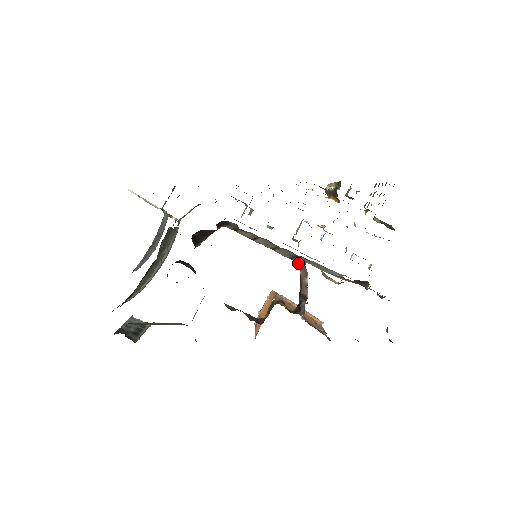
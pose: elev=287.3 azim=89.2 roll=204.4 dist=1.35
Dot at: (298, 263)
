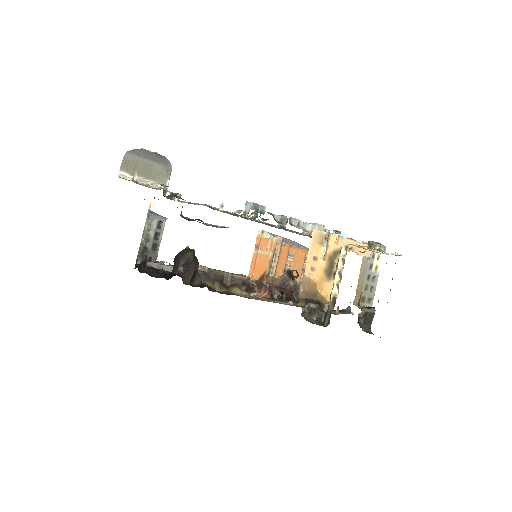
Dot at: occluded
